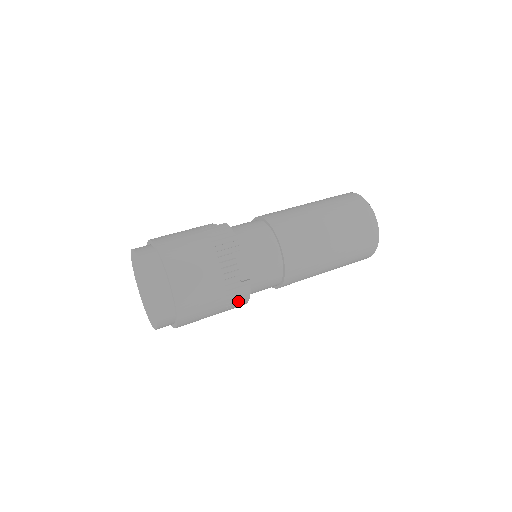
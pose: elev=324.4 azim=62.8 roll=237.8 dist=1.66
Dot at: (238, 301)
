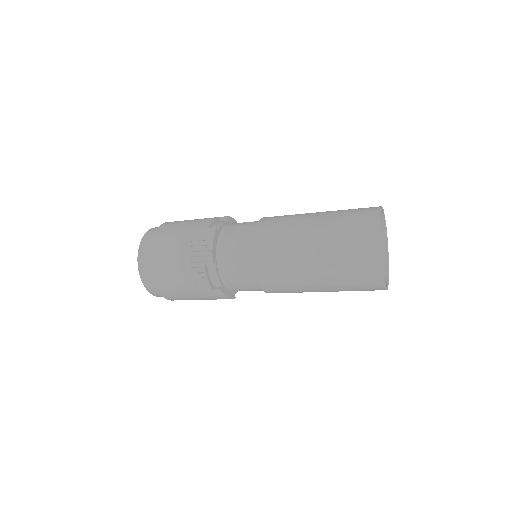
Dot at: (202, 248)
